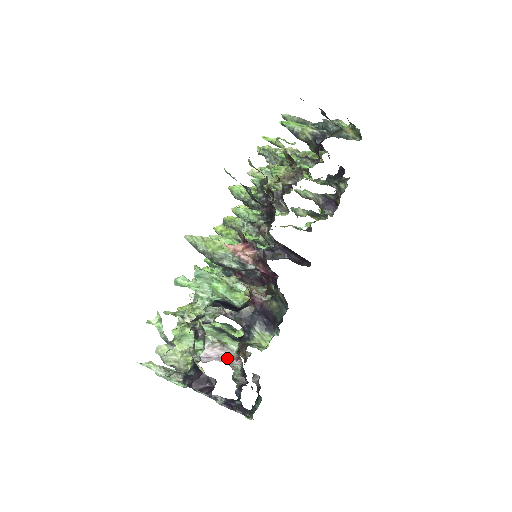
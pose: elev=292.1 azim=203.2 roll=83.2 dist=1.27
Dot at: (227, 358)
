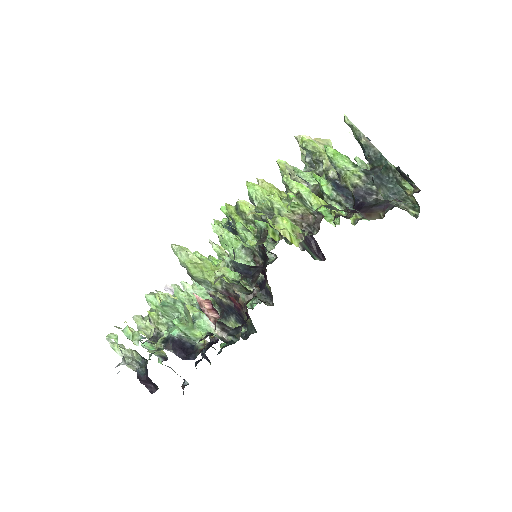
Dot at: occluded
